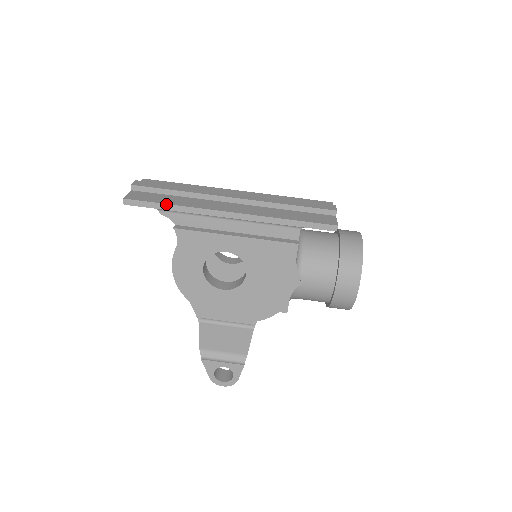
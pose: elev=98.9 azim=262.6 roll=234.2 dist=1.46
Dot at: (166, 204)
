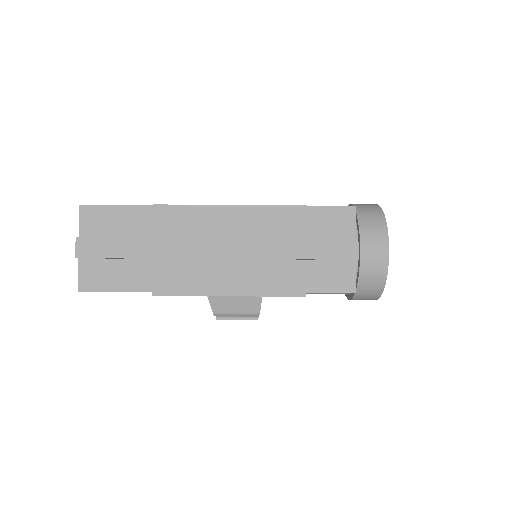
Dot at: occluded
